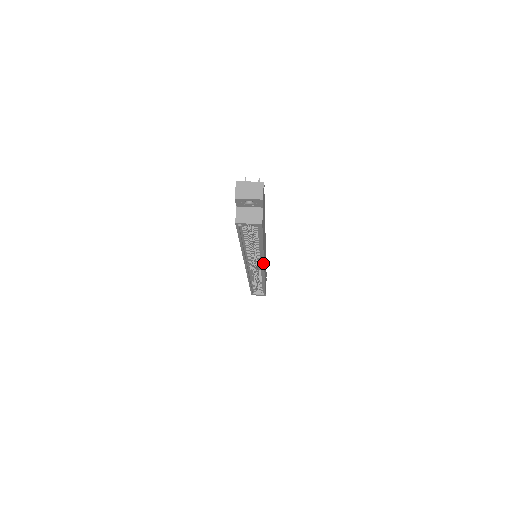
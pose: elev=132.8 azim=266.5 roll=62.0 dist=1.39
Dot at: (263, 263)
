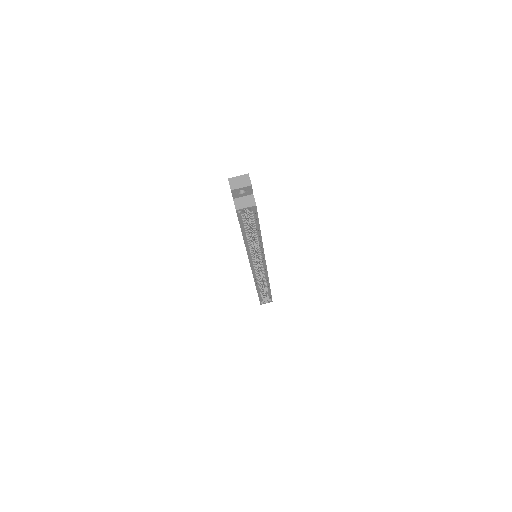
Dot at: (264, 255)
